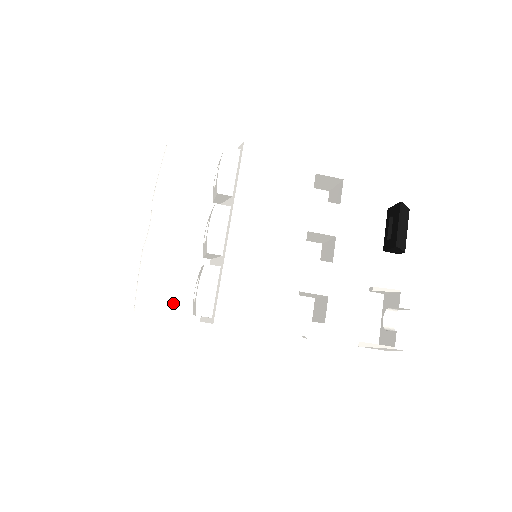
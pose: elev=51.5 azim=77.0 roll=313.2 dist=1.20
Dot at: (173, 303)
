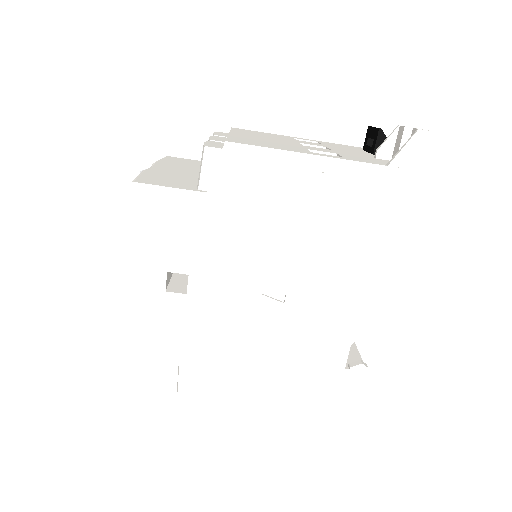
Dot at: (175, 185)
